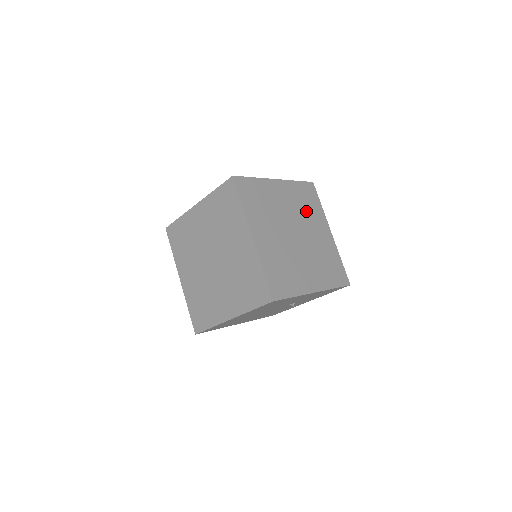
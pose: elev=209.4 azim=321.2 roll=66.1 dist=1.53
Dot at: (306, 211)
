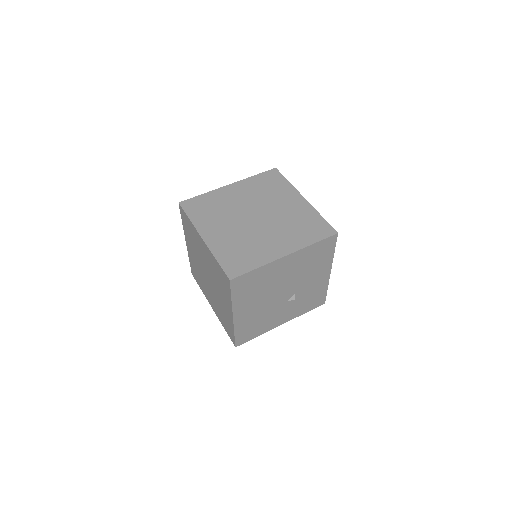
Dot at: occluded
